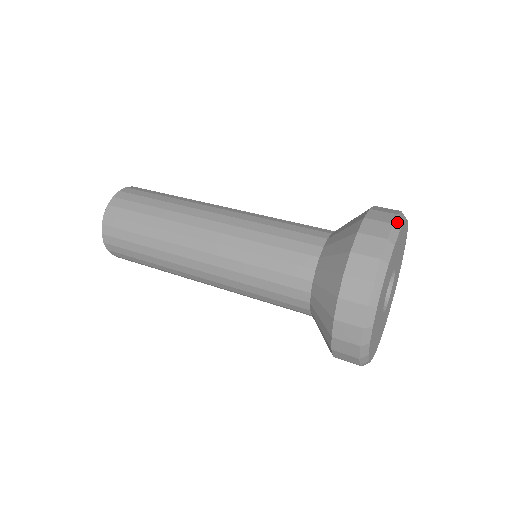
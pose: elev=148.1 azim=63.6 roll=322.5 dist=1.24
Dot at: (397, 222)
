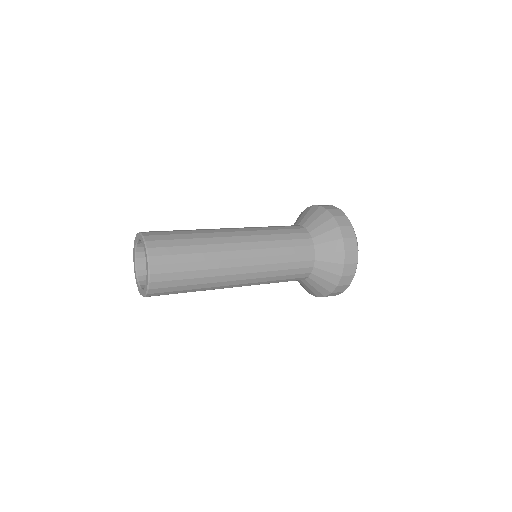
Dot at: (350, 222)
